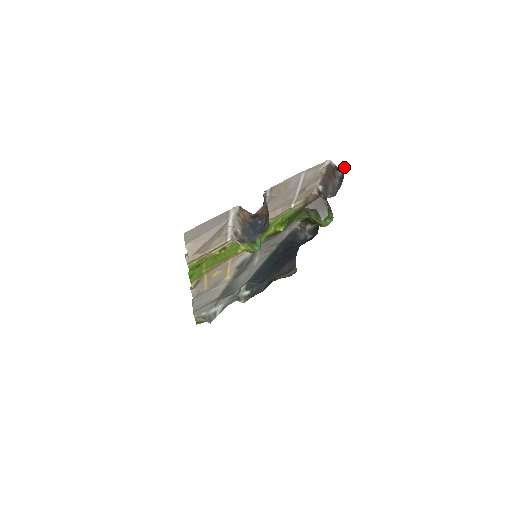
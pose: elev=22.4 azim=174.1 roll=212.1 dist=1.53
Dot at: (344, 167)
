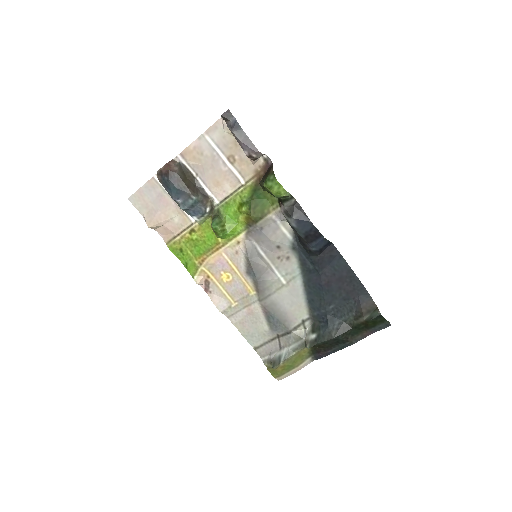
Dot at: (228, 114)
